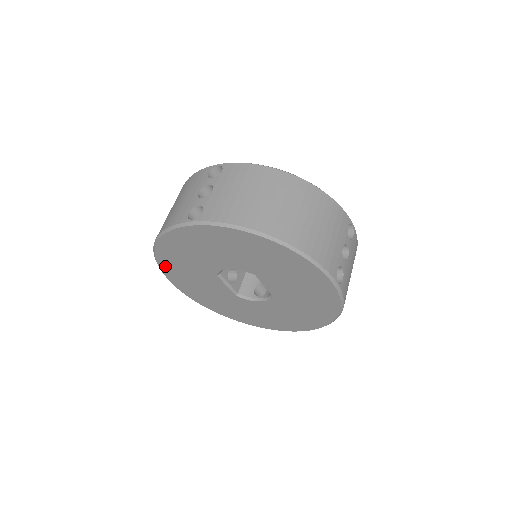
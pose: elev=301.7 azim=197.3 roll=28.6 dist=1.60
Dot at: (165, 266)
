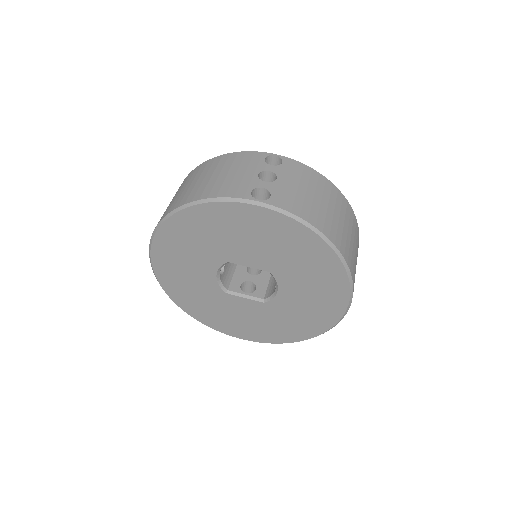
Dot at: (207, 321)
